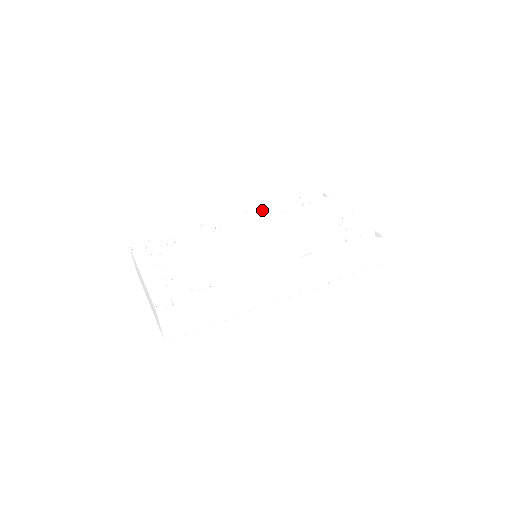
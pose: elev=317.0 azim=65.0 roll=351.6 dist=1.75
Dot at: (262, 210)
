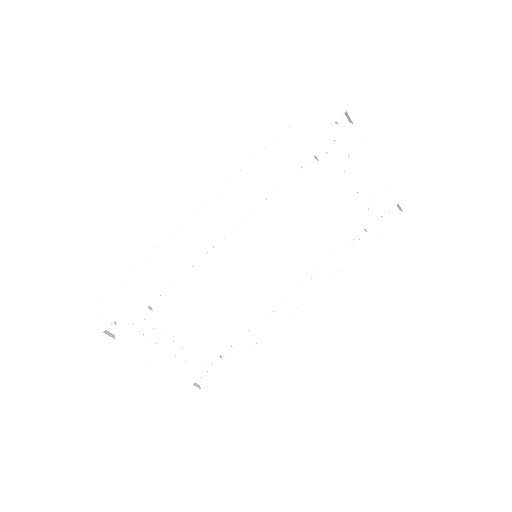
Dot at: (259, 195)
